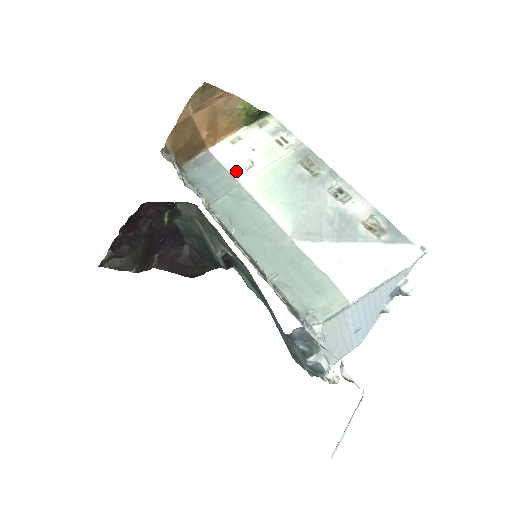
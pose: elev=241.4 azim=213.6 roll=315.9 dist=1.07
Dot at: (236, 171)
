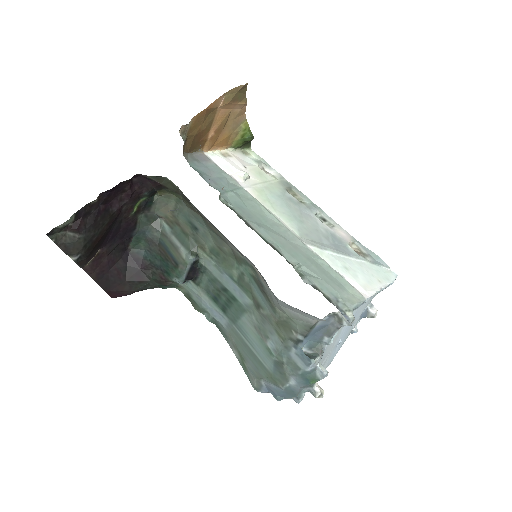
Dot at: (235, 177)
